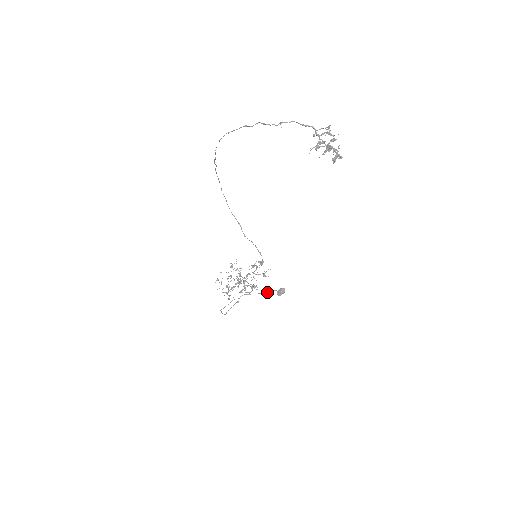
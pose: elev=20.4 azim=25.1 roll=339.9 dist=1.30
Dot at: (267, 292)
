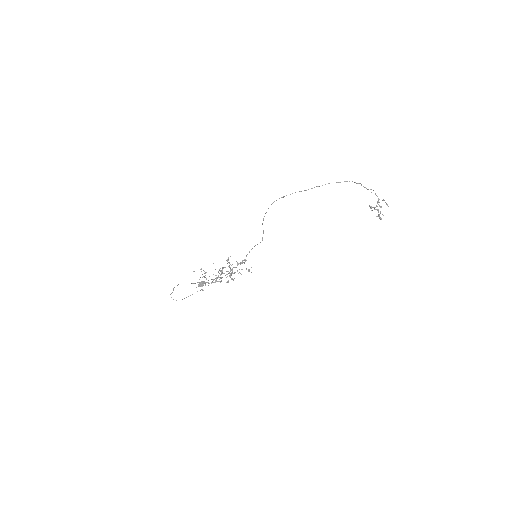
Dot at: (194, 283)
